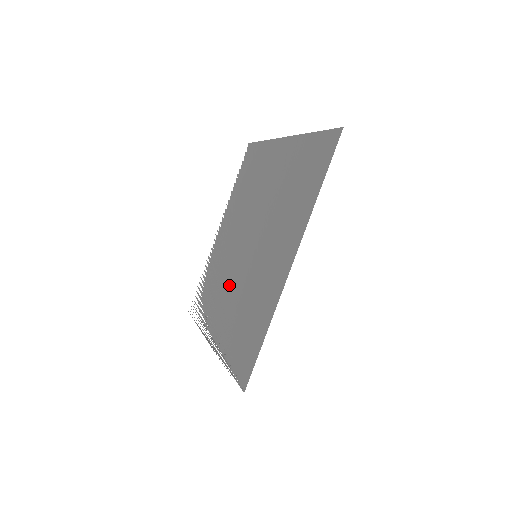
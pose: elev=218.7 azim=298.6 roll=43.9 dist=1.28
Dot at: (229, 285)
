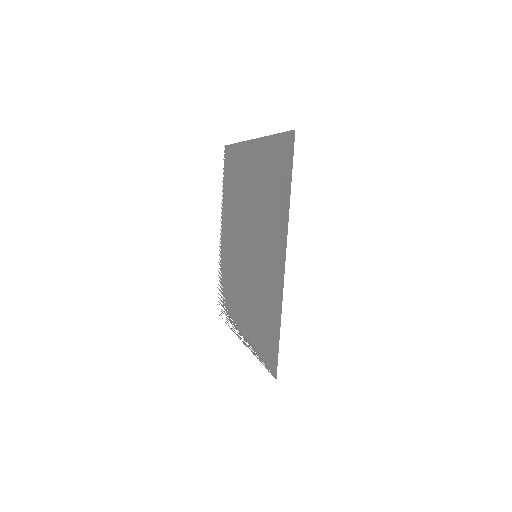
Dot at: (242, 285)
